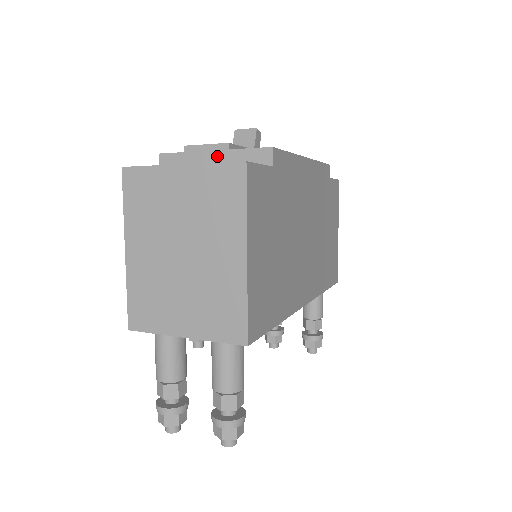
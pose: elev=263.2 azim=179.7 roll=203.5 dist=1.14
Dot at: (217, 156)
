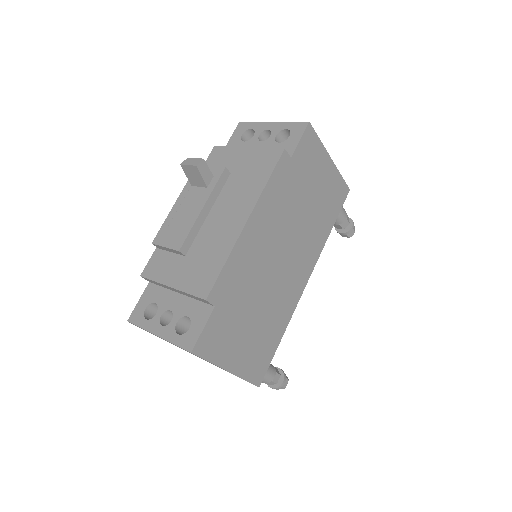
Dot at: (176, 290)
